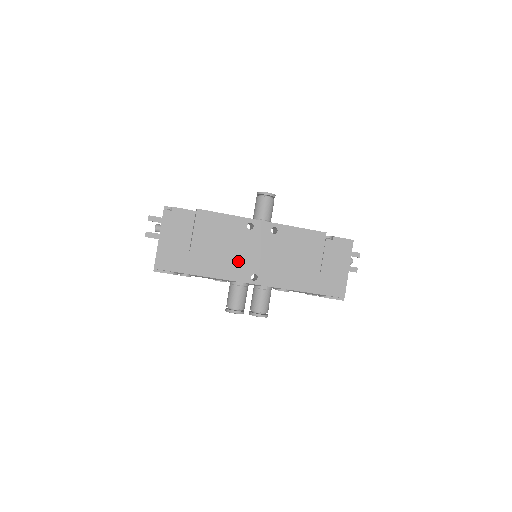
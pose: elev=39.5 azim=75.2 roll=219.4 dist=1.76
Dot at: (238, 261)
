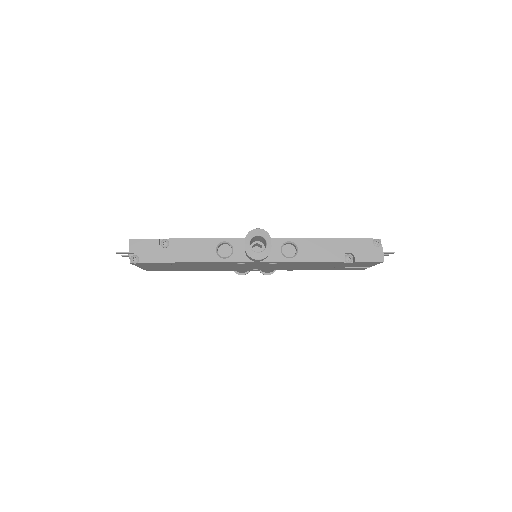
Dot at: (234, 268)
